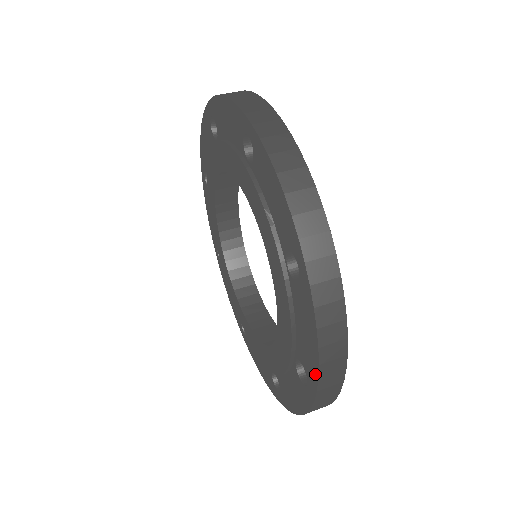
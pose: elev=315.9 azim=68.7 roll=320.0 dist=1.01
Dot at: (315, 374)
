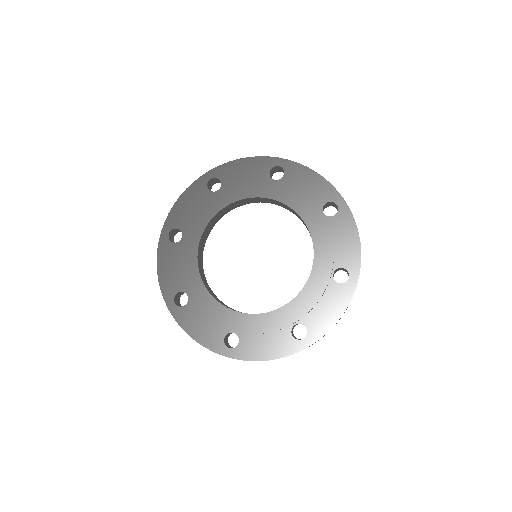
Dot at: (330, 187)
